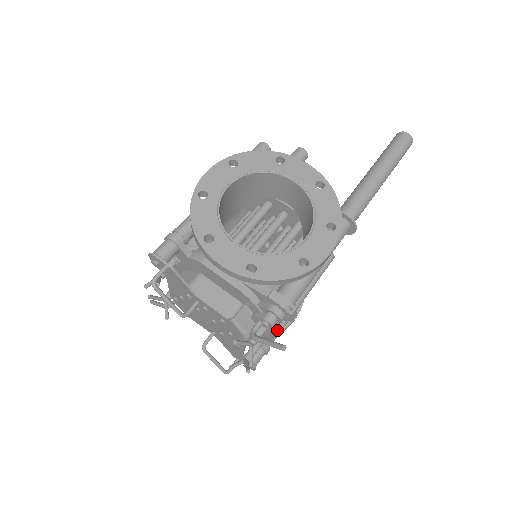
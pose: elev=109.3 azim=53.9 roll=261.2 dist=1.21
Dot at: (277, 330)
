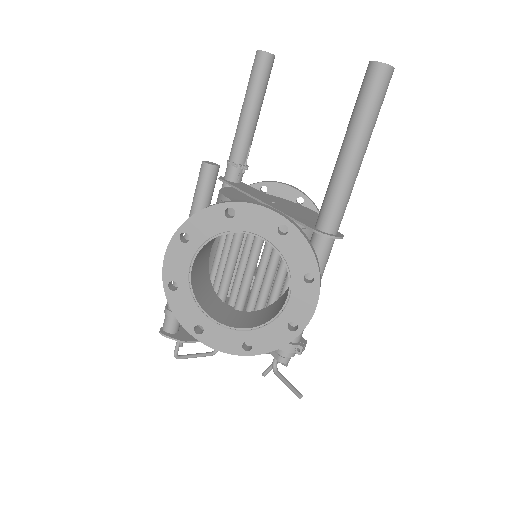
Dot at: occluded
